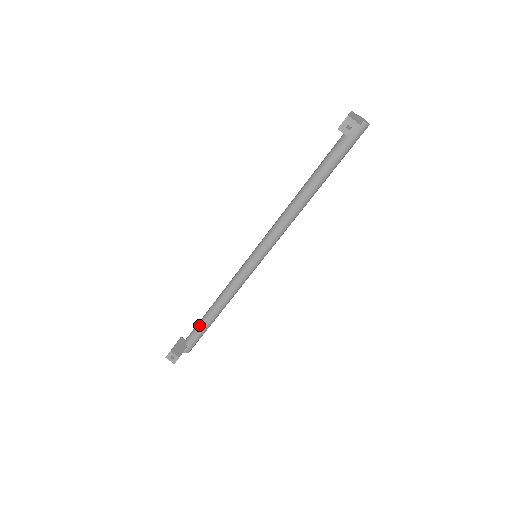
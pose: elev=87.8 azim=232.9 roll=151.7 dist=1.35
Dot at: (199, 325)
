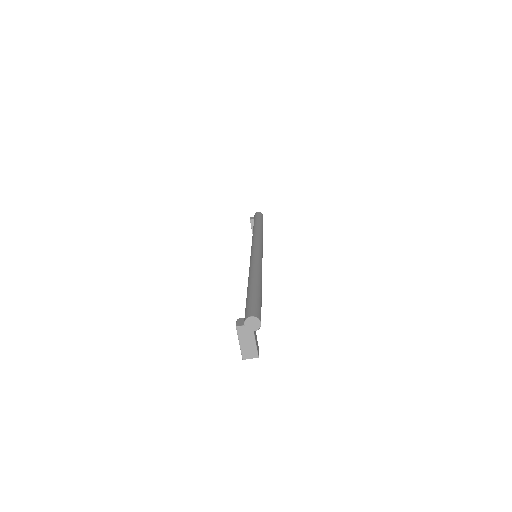
Dot at: occluded
